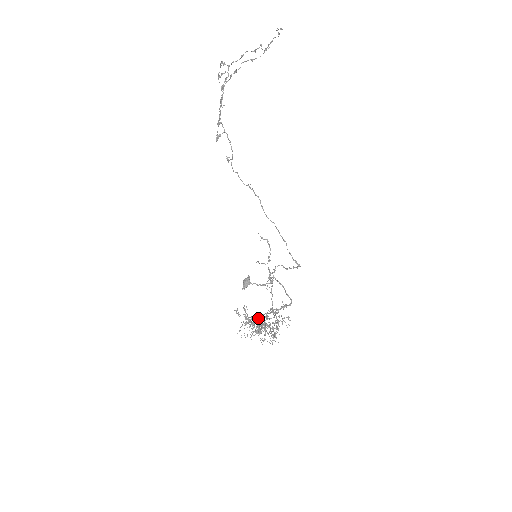
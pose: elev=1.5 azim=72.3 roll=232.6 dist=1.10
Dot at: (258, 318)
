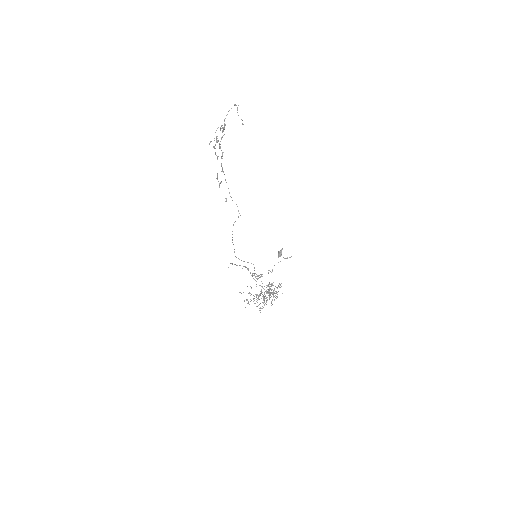
Dot at: (247, 300)
